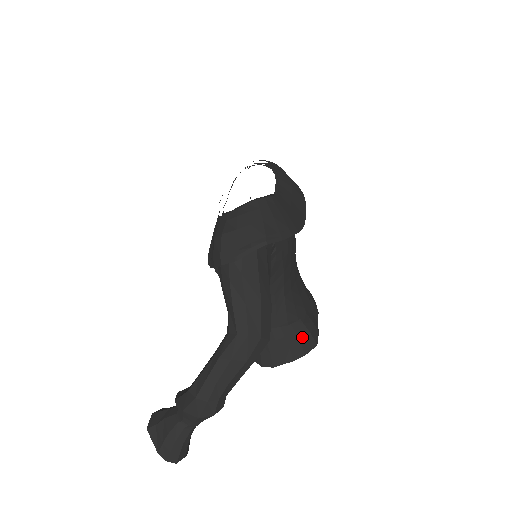
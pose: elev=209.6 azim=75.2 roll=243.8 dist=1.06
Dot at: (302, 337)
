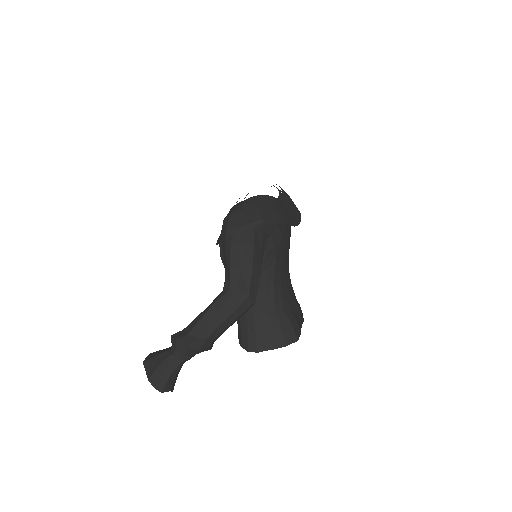
Dot at: (285, 329)
